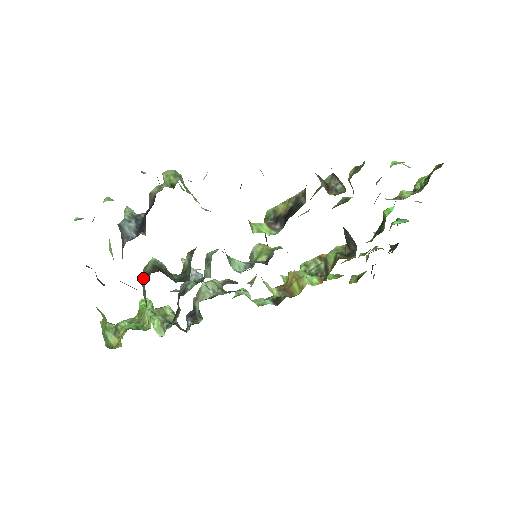
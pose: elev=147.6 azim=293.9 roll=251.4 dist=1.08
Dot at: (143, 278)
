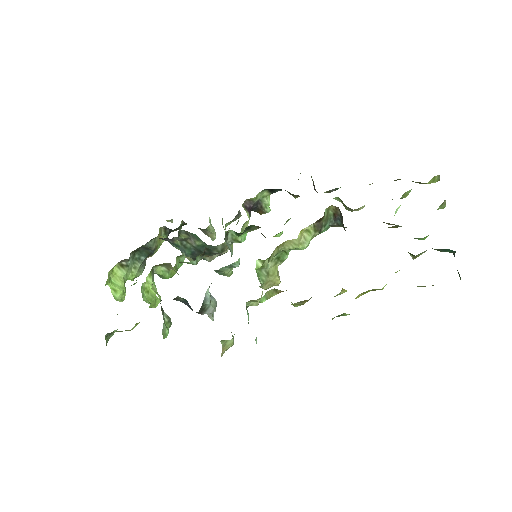
Dot at: occluded
